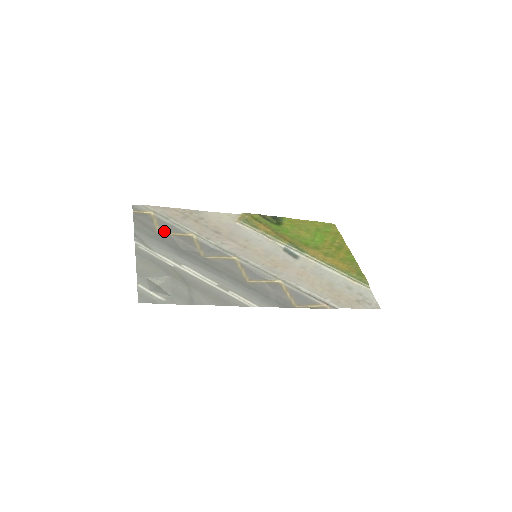
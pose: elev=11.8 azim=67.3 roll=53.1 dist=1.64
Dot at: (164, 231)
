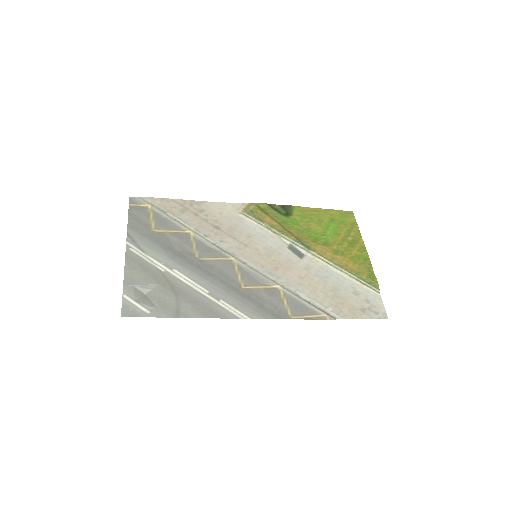
Dot at: (159, 228)
